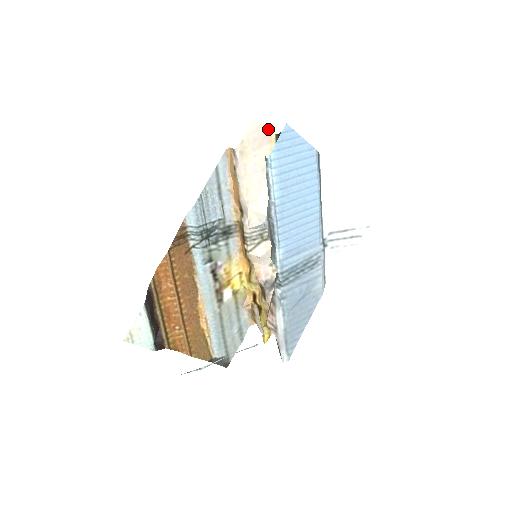
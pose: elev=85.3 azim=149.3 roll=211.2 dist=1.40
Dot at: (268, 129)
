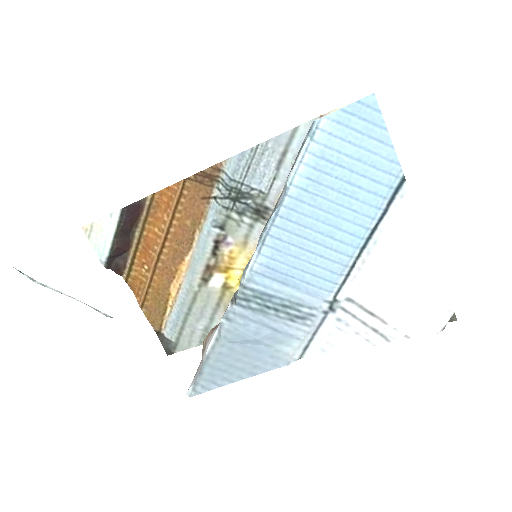
Dot at: occluded
